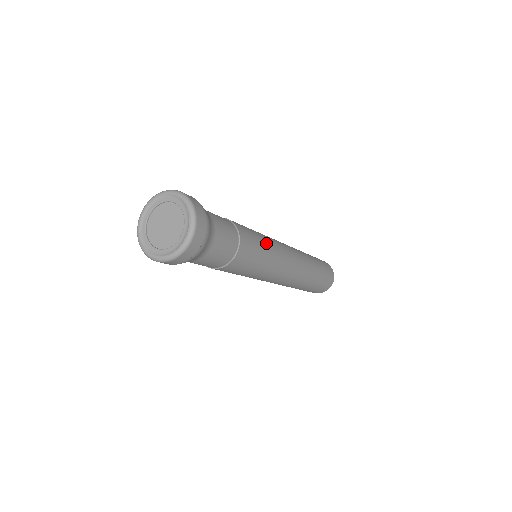
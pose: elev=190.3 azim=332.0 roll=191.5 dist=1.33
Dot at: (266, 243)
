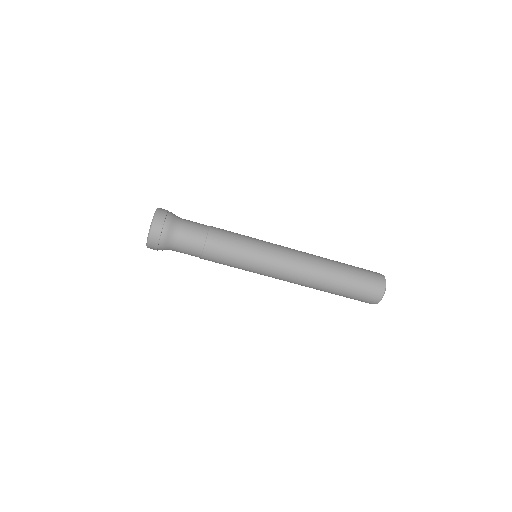
Dot at: (247, 237)
